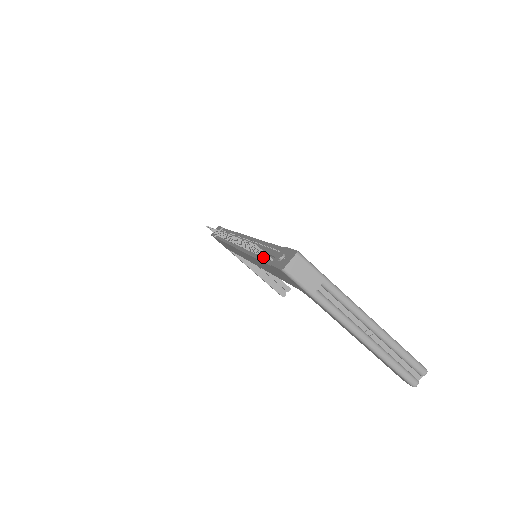
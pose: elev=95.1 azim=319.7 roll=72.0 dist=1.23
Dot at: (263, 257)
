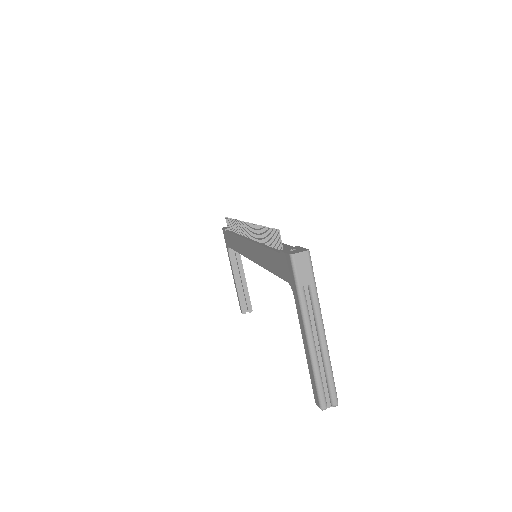
Dot at: (273, 247)
